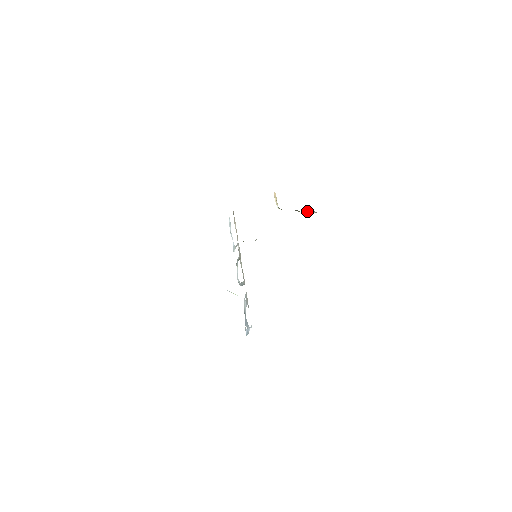
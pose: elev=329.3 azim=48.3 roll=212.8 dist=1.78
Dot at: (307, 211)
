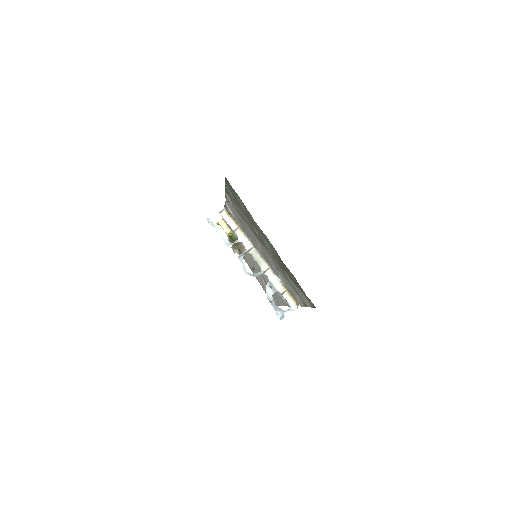
Dot at: (236, 248)
